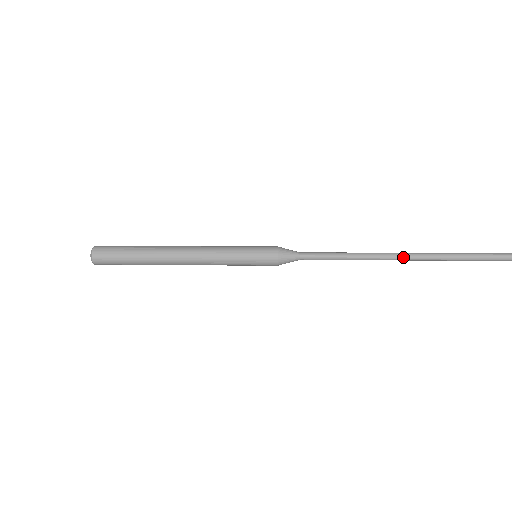
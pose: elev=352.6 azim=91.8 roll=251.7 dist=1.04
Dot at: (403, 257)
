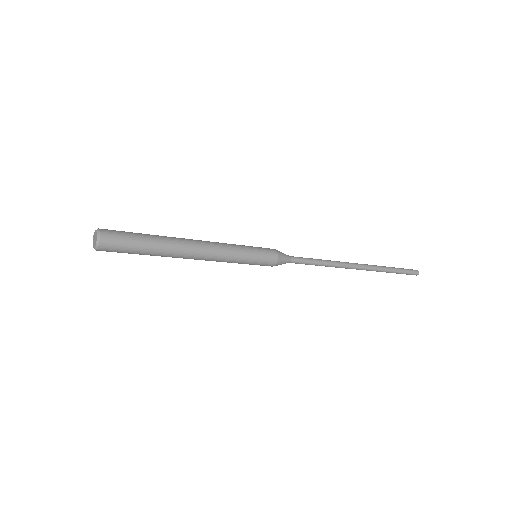
Dot at: (358, 265)
